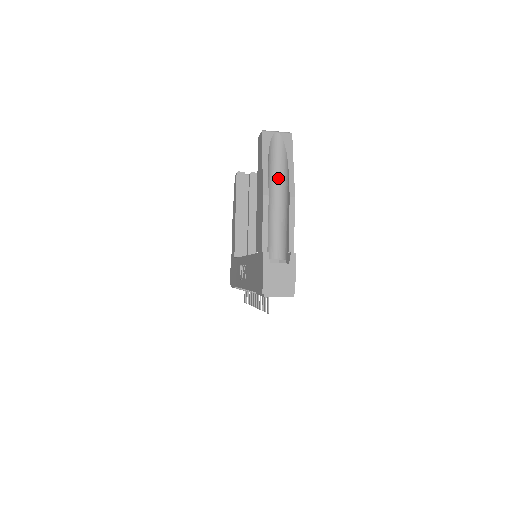
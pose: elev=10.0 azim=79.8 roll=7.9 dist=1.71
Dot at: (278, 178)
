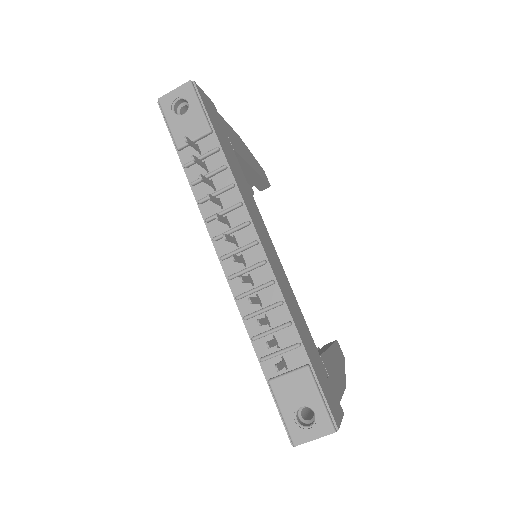
Dot at: occluded
